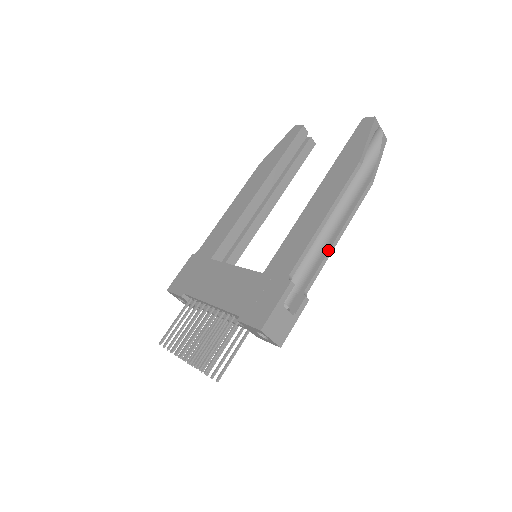
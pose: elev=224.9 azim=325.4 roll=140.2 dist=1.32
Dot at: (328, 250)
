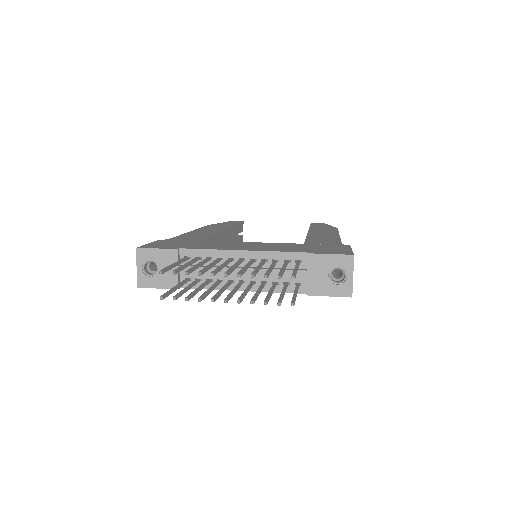
Dot at: occluded
